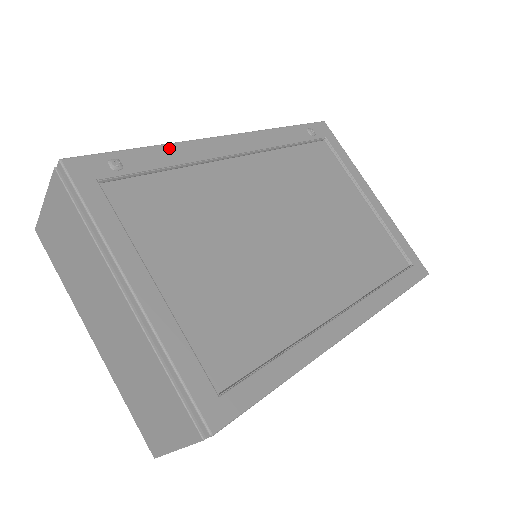
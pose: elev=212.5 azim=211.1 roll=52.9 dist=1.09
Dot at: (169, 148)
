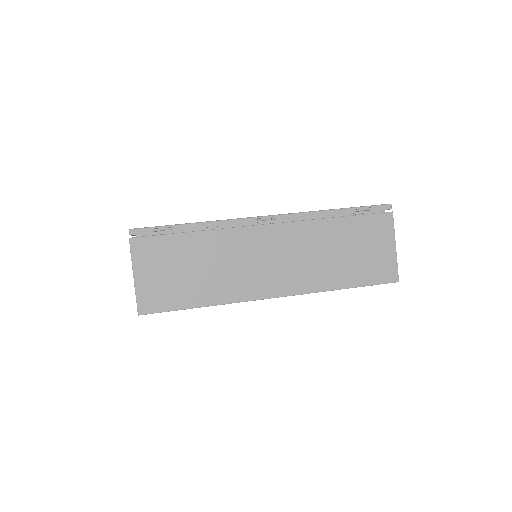
Dot at: occluded
